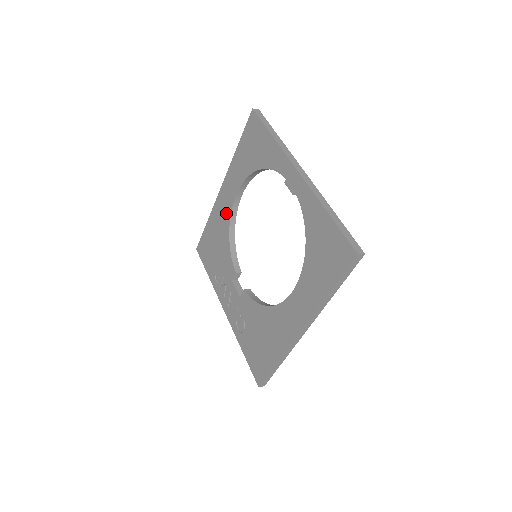
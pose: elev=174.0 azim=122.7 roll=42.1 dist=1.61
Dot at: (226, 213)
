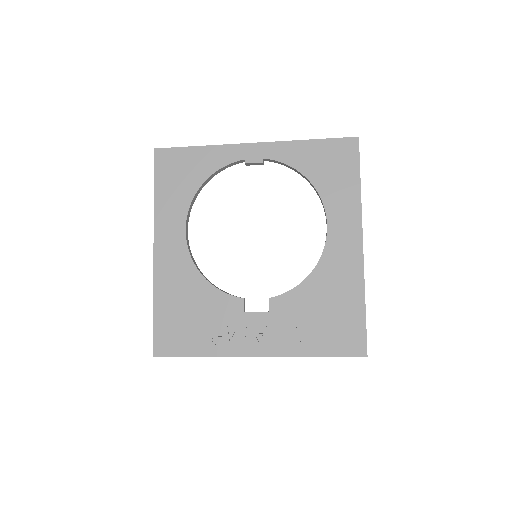
Dot at: (182, 263)
